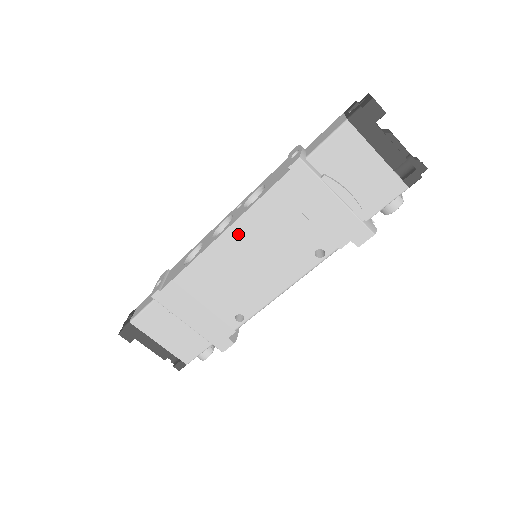
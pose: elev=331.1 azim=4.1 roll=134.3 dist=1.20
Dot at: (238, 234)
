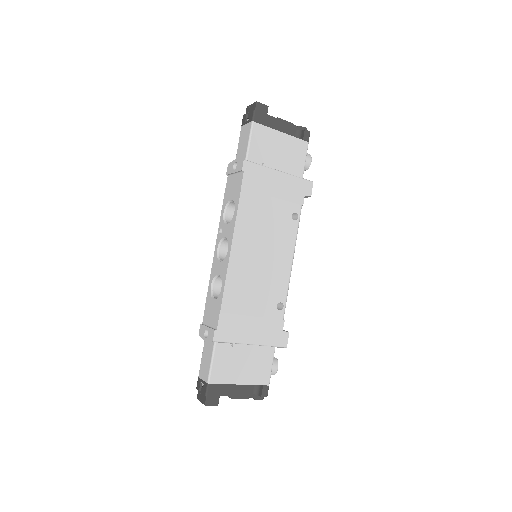
Dot at: (241, 239)
